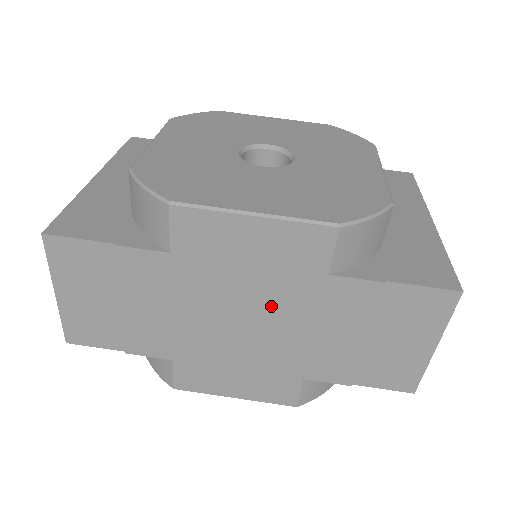
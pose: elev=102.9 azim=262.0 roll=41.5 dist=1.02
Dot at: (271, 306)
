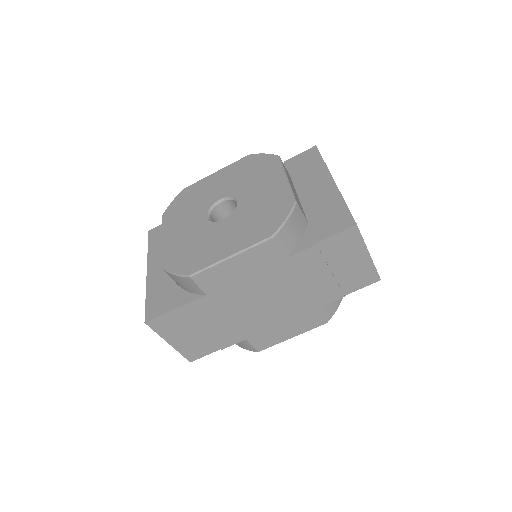
Dot at: (271, 287)
